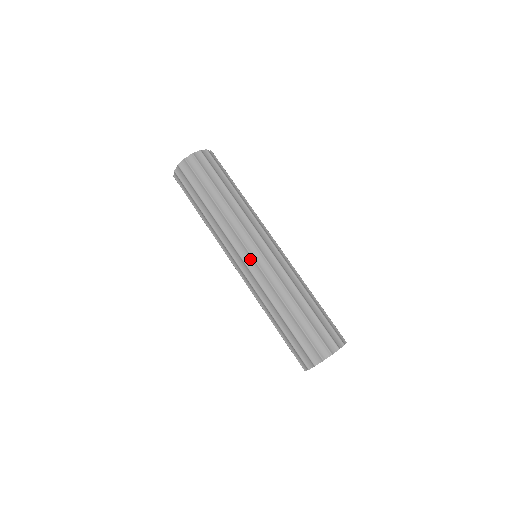
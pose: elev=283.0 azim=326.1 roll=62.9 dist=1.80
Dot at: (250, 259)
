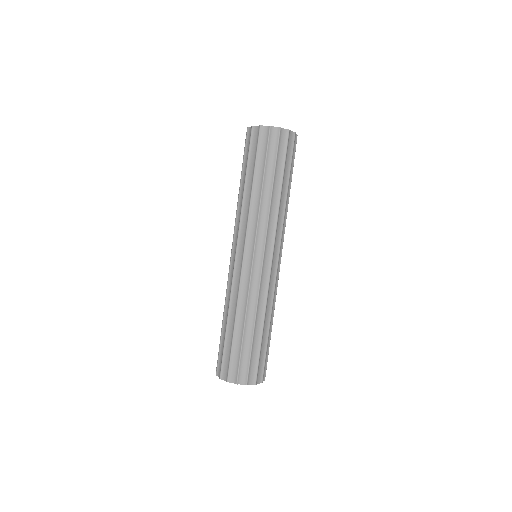
Dot at: (241, 259)
